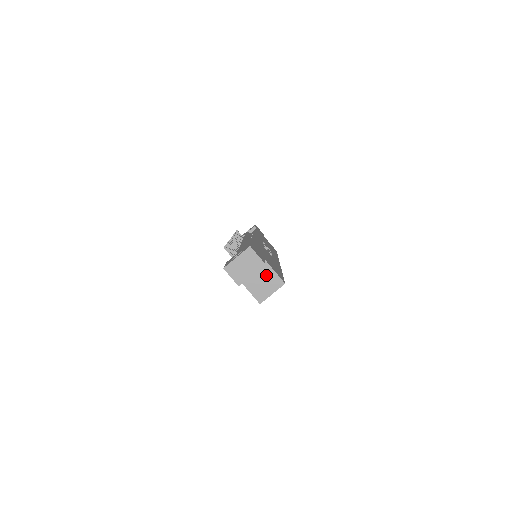
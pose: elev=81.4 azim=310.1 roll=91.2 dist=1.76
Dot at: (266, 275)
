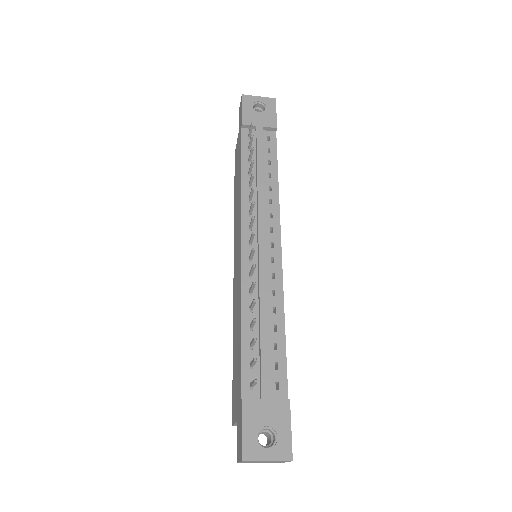
Dot at: occluded
